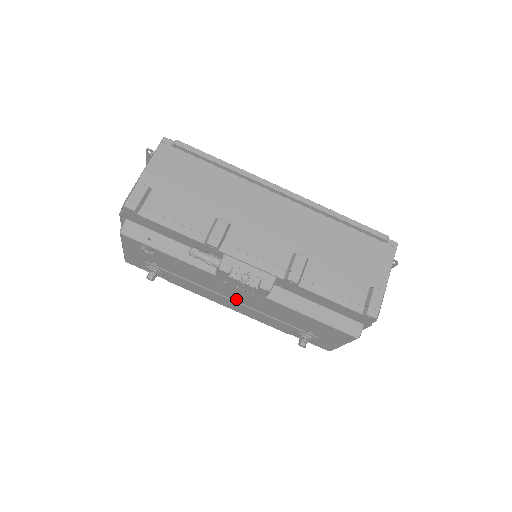
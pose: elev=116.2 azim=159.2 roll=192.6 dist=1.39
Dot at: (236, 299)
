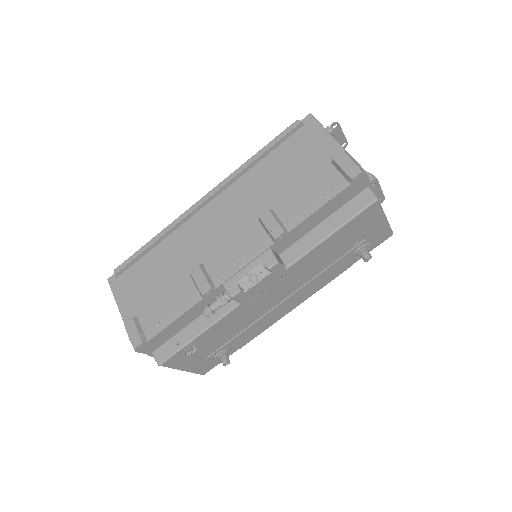
Dot at: (283, 297)
